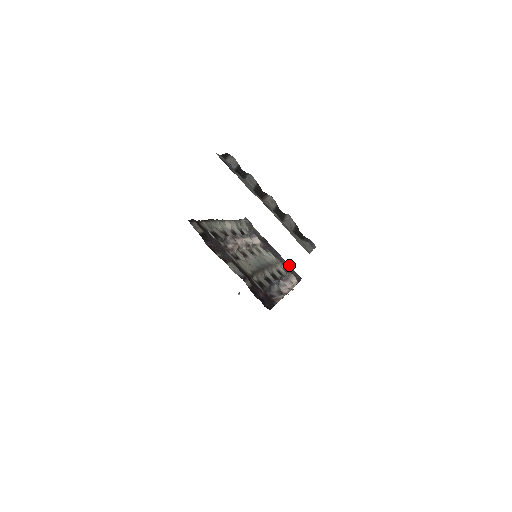
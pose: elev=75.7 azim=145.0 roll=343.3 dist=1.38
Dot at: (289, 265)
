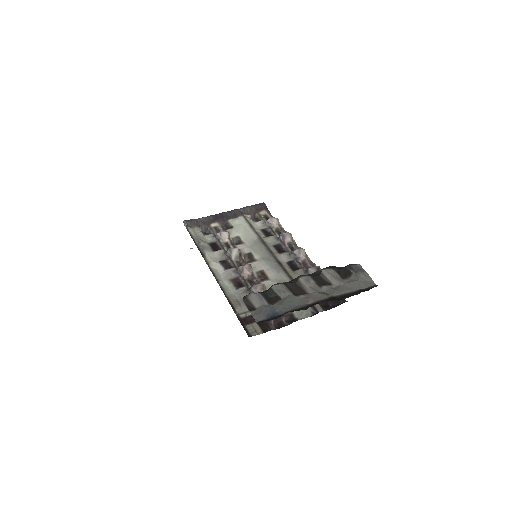
Dot at: (247, 207)
